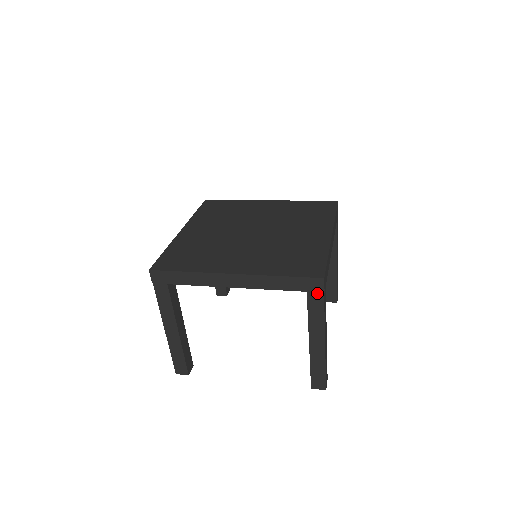
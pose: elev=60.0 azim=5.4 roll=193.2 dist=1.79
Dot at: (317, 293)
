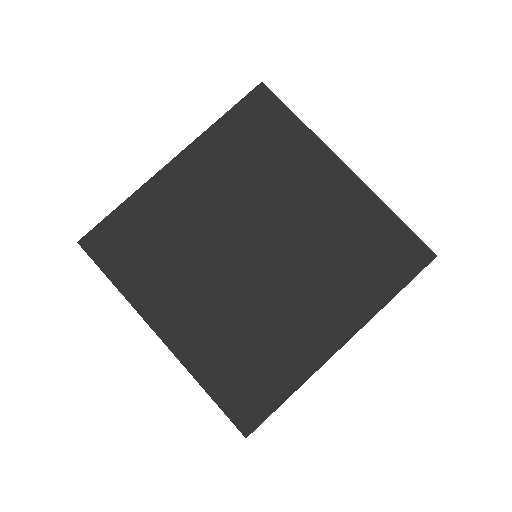
Dot at: occluded
